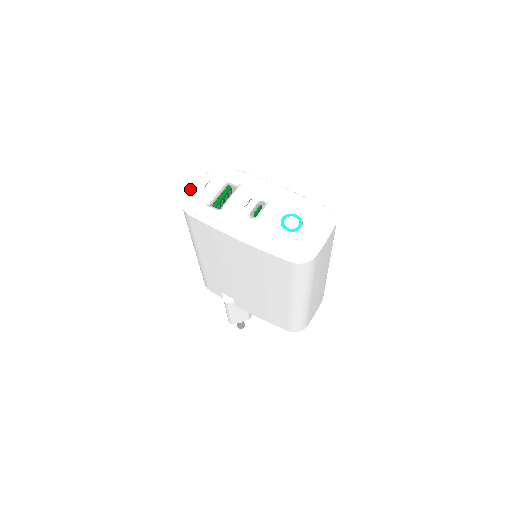
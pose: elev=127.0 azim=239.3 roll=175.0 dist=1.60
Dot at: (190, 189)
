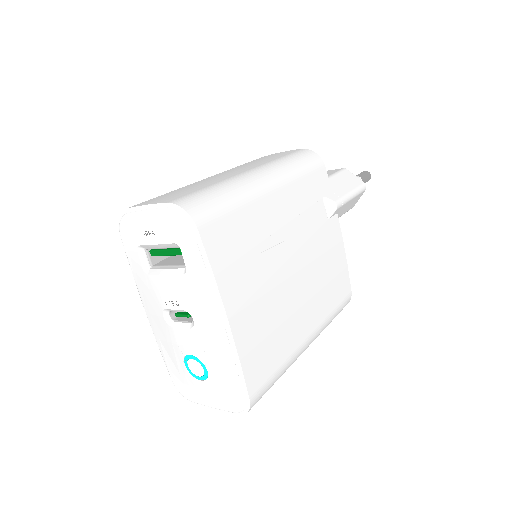
Dot at: (135, 207)
